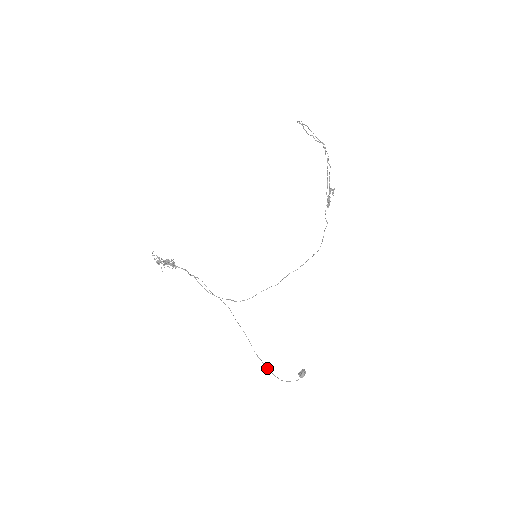
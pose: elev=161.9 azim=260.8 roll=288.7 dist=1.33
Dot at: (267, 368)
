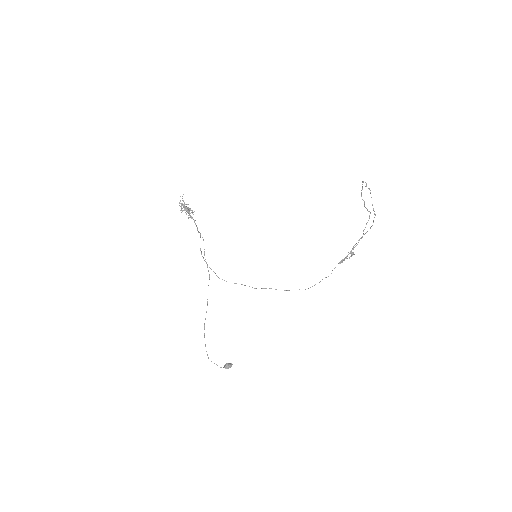
Dot at: occluded
